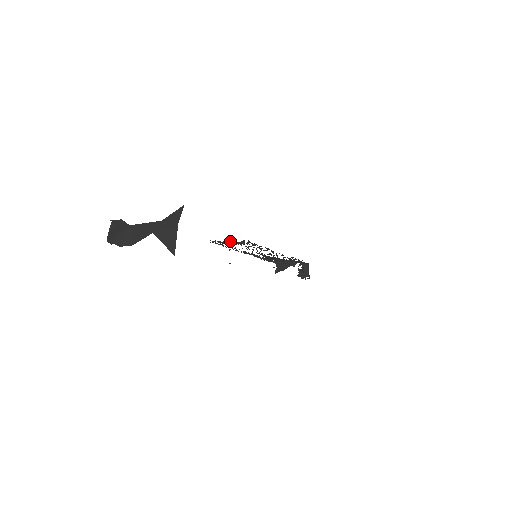
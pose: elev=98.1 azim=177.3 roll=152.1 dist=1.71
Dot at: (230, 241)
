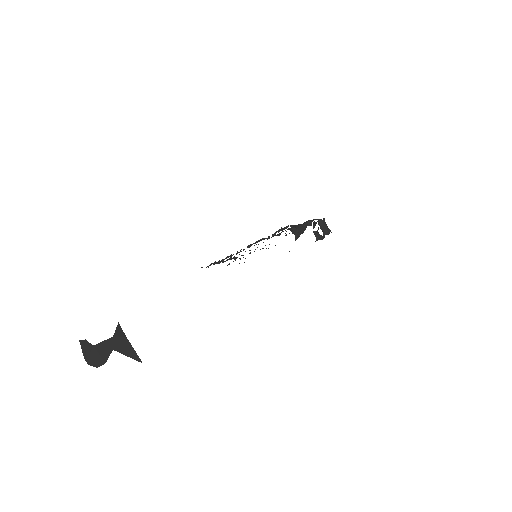
Dot at: occluded
